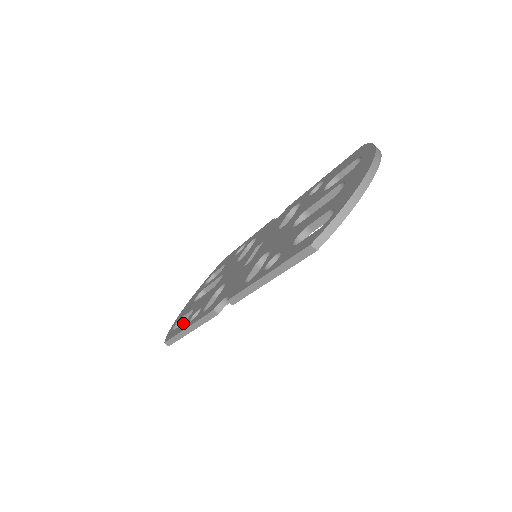
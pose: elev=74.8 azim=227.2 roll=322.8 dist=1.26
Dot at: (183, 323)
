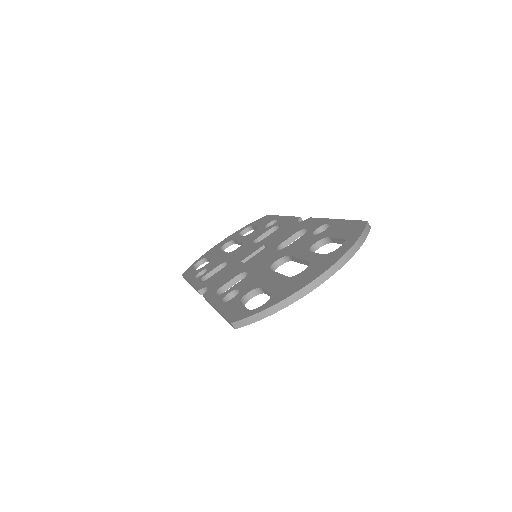
Dot at: (196, 270)
